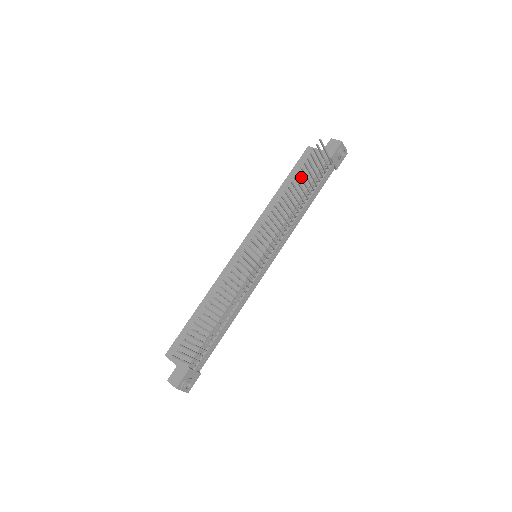
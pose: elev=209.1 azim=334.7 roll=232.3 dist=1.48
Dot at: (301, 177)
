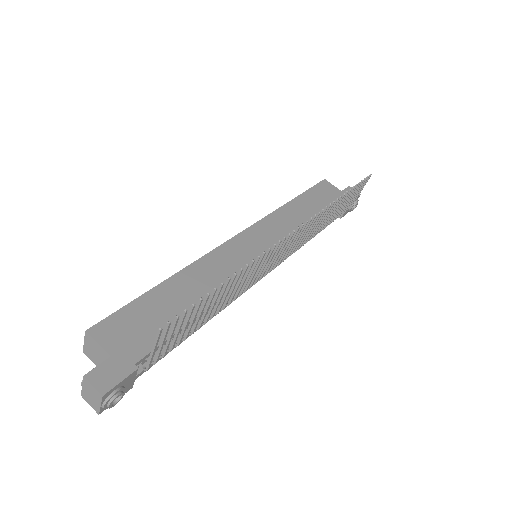
Dot at: (346, 197)
